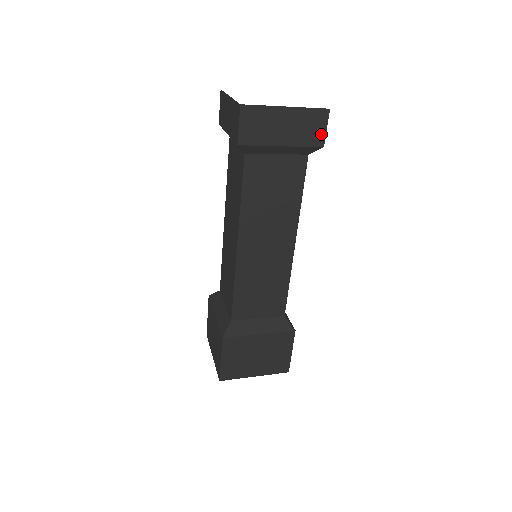
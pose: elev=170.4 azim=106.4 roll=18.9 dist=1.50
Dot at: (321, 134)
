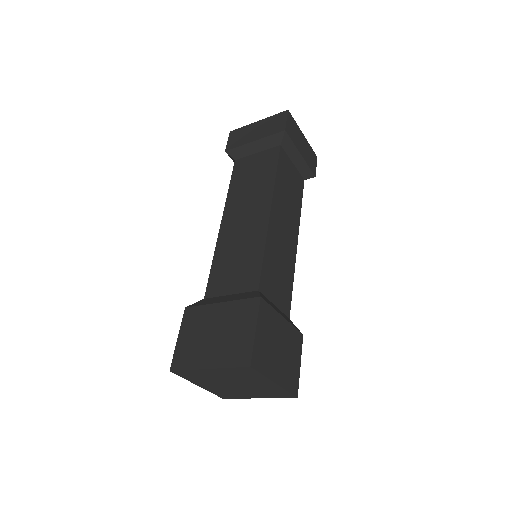
Dot at: (283, 124)
